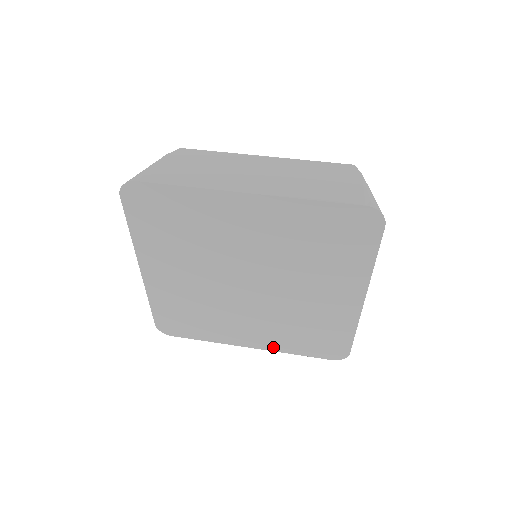
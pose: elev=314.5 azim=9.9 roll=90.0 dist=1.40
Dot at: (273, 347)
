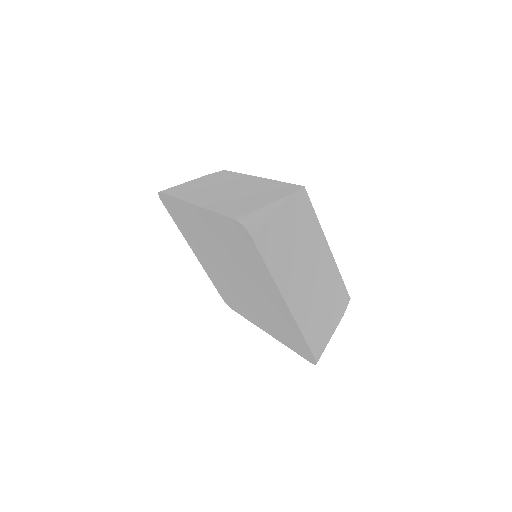
Dot at: (205, 268)
